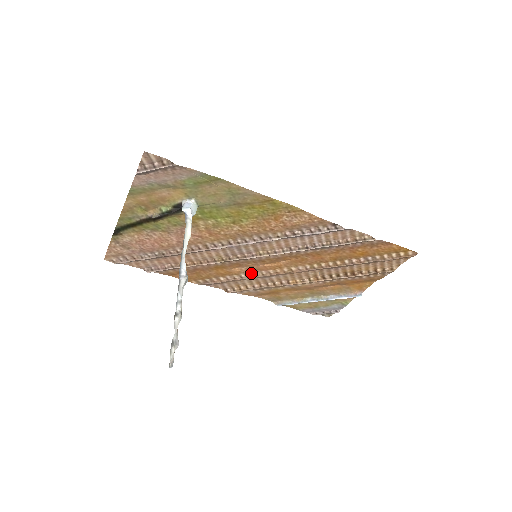
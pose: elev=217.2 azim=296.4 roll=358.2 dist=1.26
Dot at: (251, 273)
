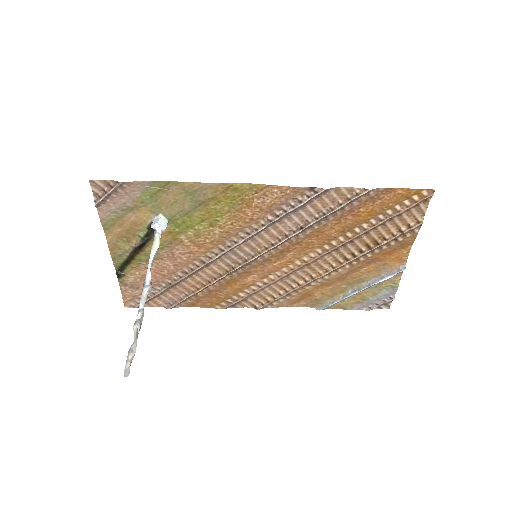
Dot at: (266, 279)
